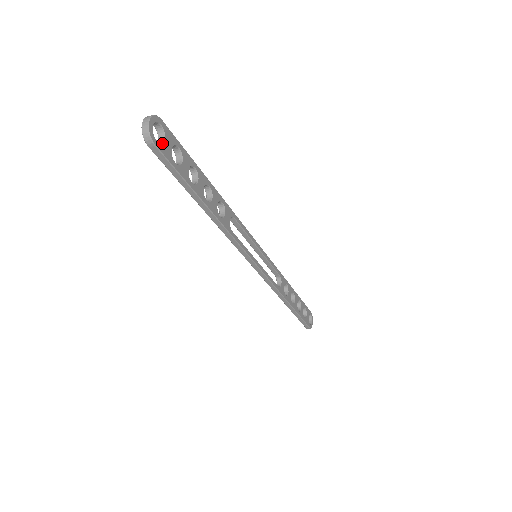
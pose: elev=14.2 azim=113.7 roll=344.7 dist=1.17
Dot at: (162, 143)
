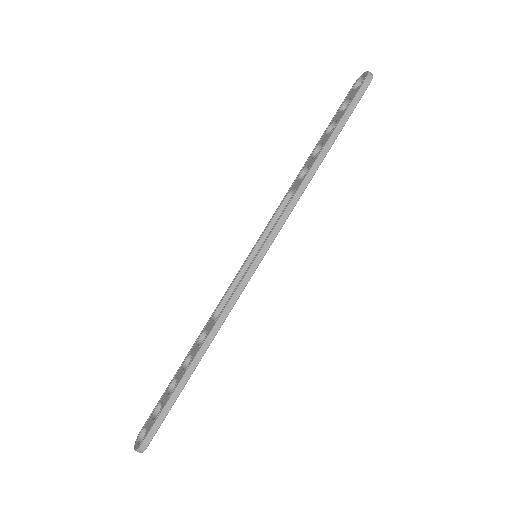
Dot at: occluded
